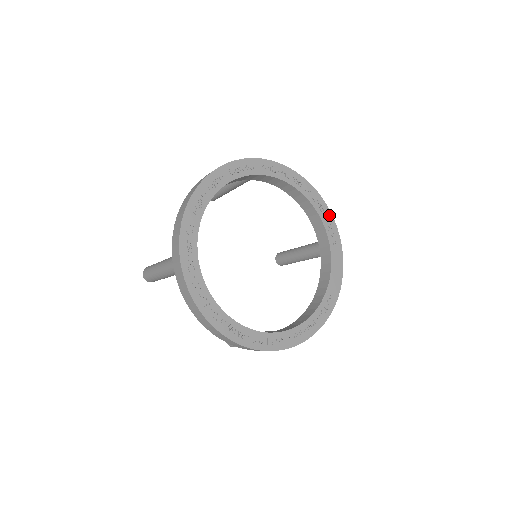
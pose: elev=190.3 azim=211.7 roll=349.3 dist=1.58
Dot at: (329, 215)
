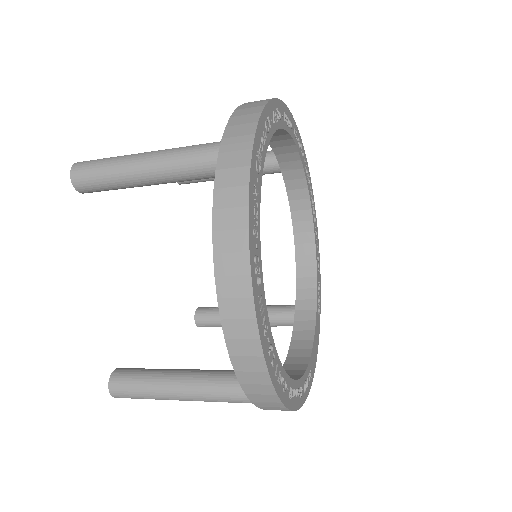
Dot at: (320, 277)
